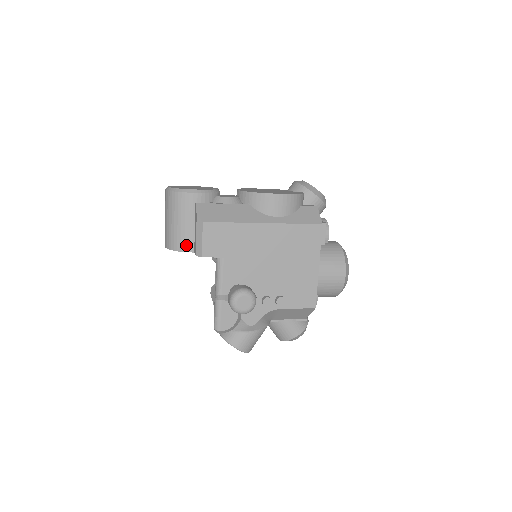
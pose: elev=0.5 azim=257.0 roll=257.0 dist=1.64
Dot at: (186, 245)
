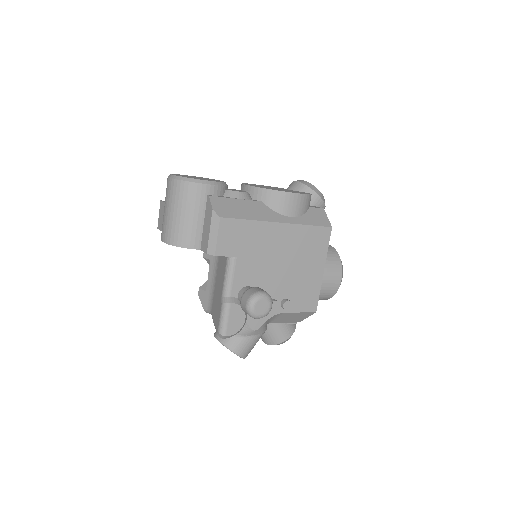
Dot at: (192, 241)
